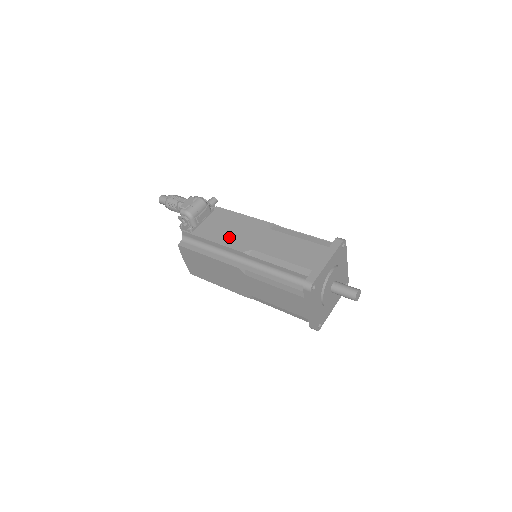
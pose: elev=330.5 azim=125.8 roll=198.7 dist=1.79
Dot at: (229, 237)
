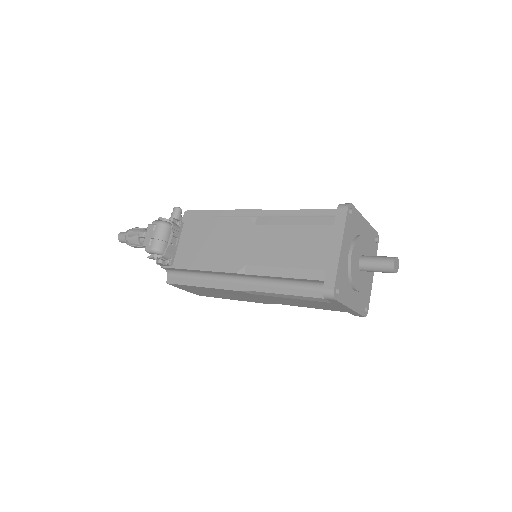
Dot at: (213, 257)
